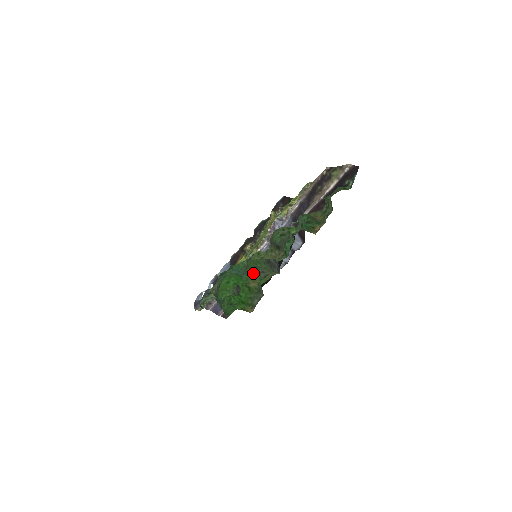
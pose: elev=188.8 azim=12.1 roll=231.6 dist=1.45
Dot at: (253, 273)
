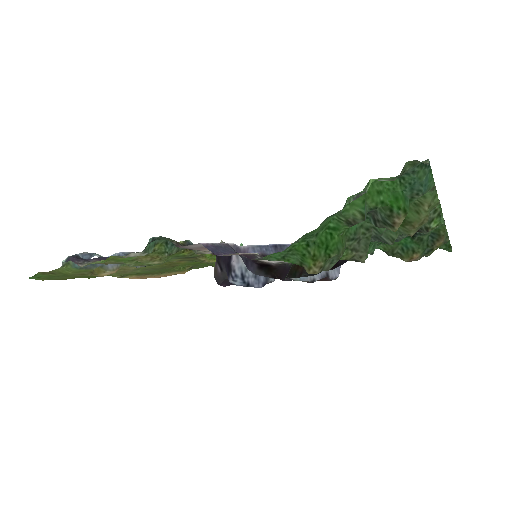
Dot at: occluded
